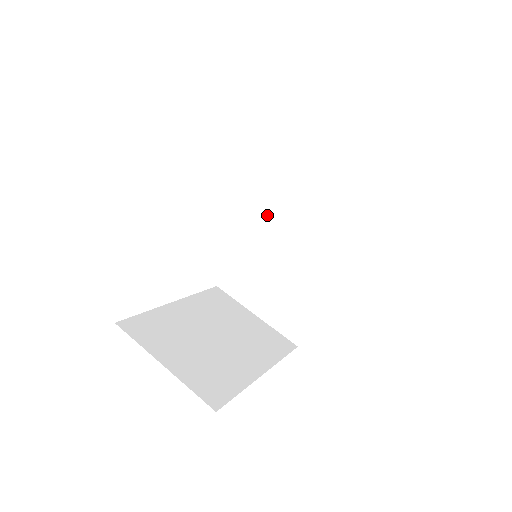
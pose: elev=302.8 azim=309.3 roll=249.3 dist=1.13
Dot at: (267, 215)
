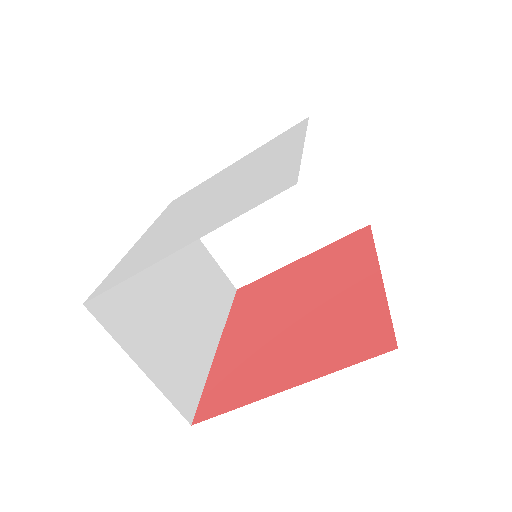
Dot at: occluded
